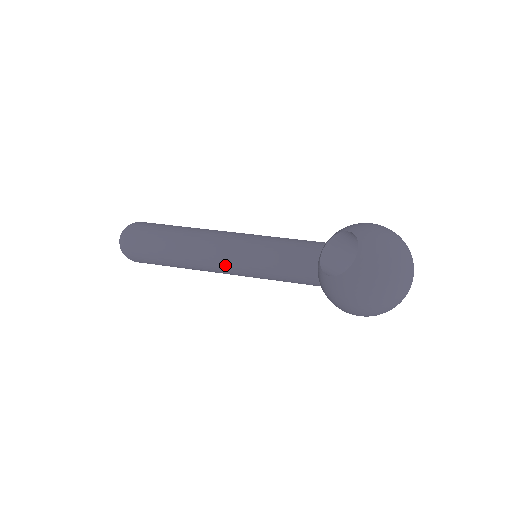
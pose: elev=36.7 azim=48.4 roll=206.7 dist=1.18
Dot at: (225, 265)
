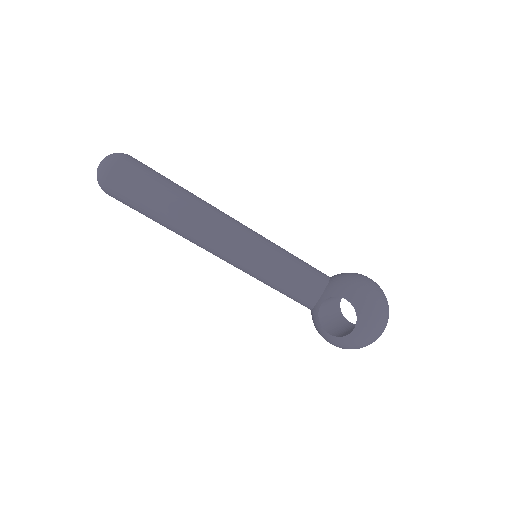
Dot at: (226, 261)
